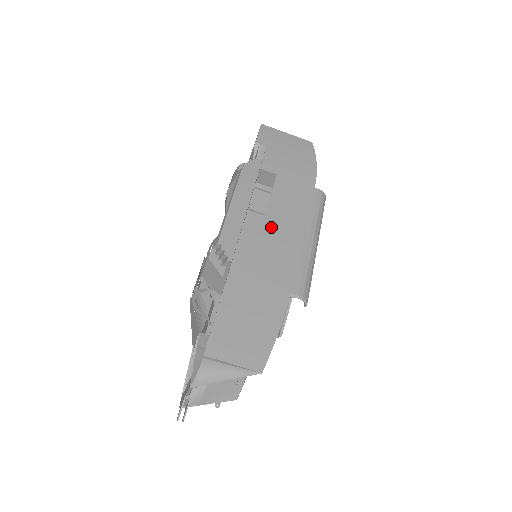
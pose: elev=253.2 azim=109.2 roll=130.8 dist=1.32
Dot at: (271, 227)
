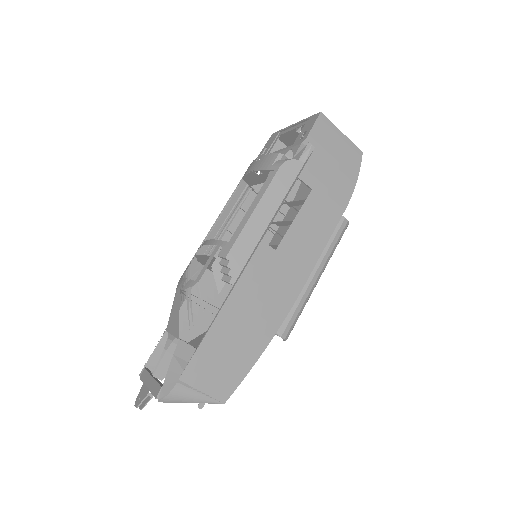
Dot at: (284, 254)
